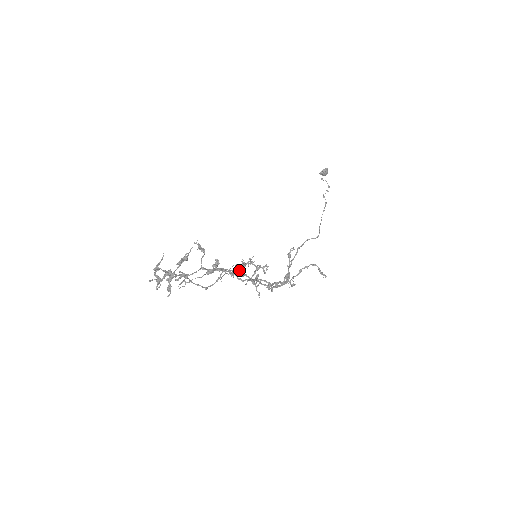
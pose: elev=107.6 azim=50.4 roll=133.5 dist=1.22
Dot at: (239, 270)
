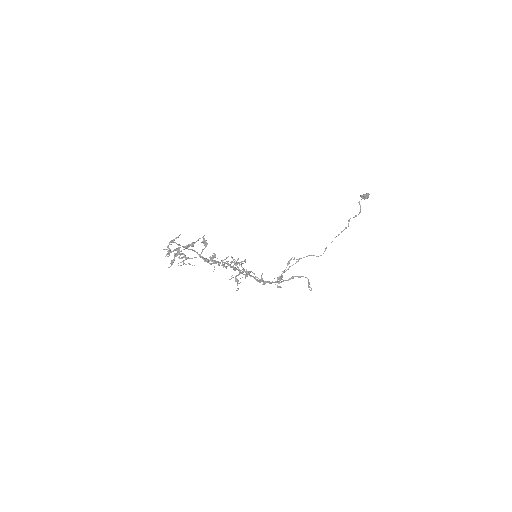
Dot at: occluded
